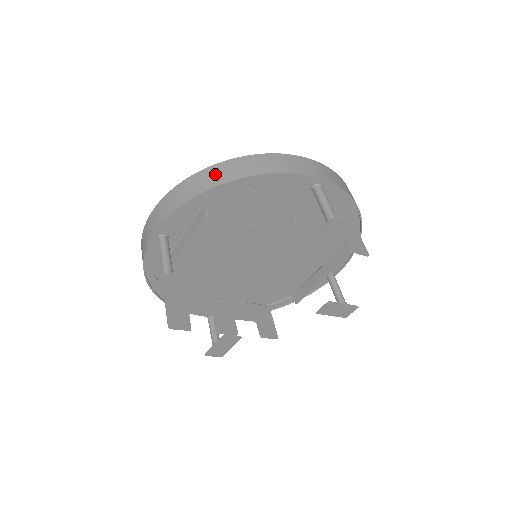
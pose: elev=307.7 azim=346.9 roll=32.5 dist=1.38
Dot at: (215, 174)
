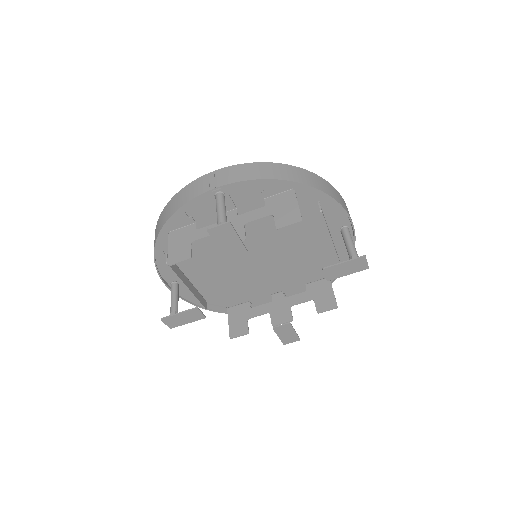
Dot at: (156, 232)
